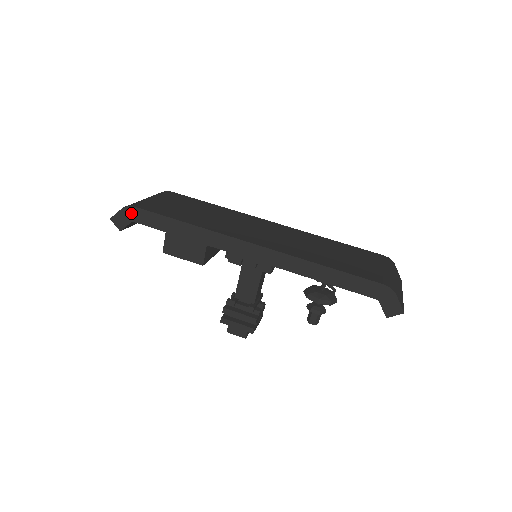
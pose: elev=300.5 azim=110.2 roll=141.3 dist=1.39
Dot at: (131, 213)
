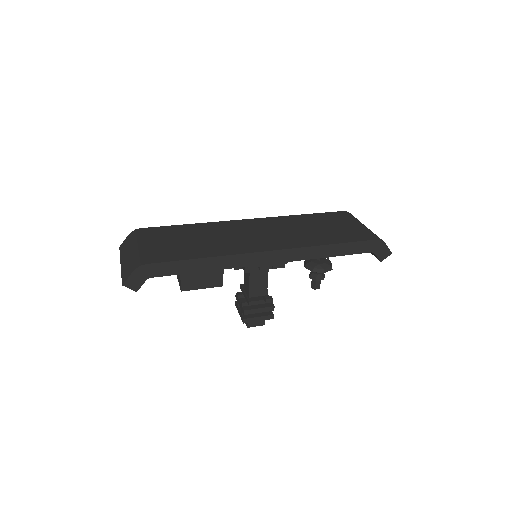
Dot at: (145, 271)
